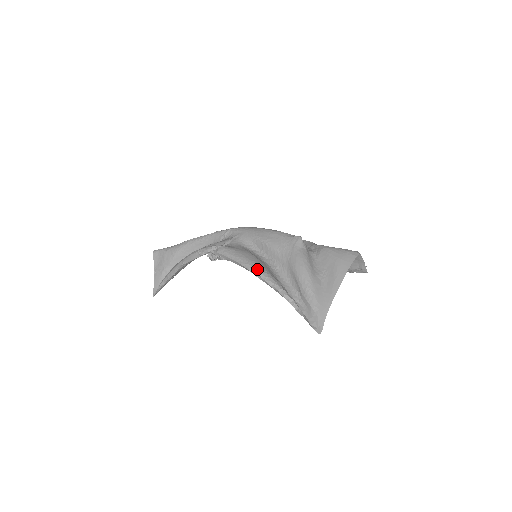
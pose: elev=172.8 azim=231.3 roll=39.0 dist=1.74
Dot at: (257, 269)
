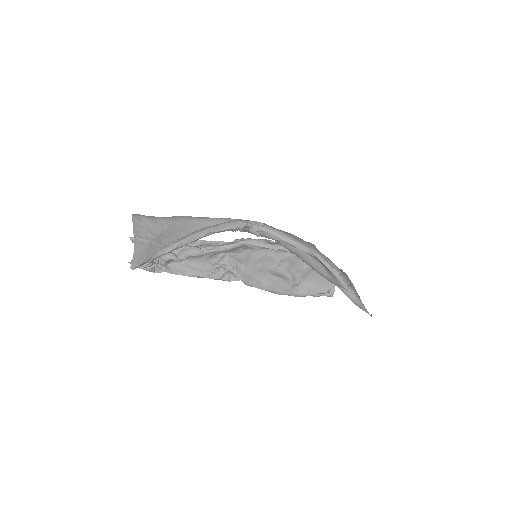
Dot at: (315, 251)
